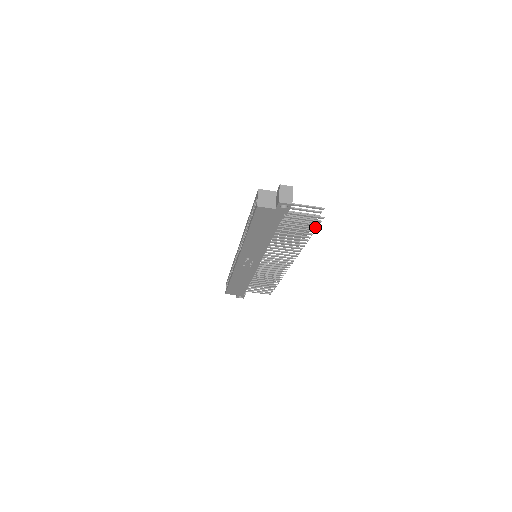
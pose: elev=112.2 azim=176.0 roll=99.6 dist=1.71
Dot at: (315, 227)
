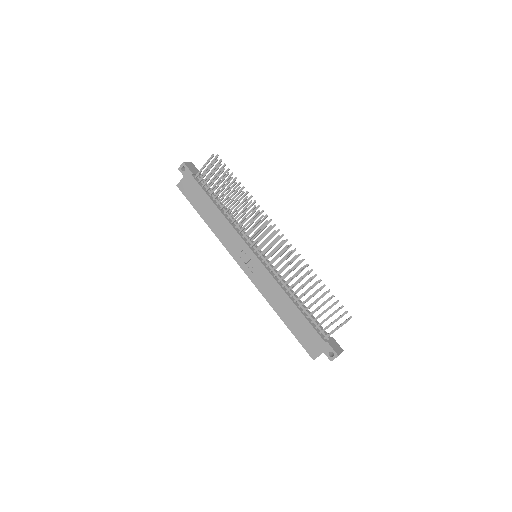
Dot at: (223, 169)
